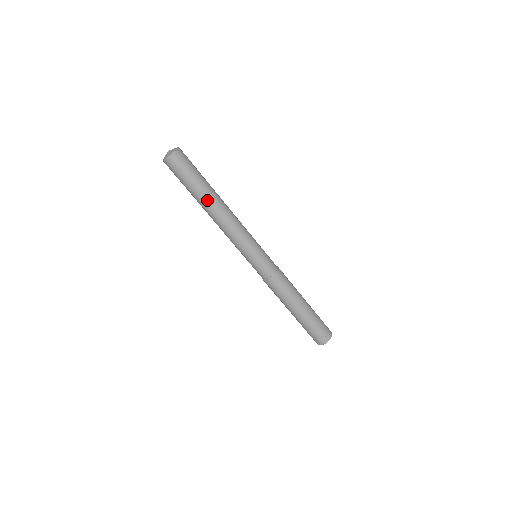
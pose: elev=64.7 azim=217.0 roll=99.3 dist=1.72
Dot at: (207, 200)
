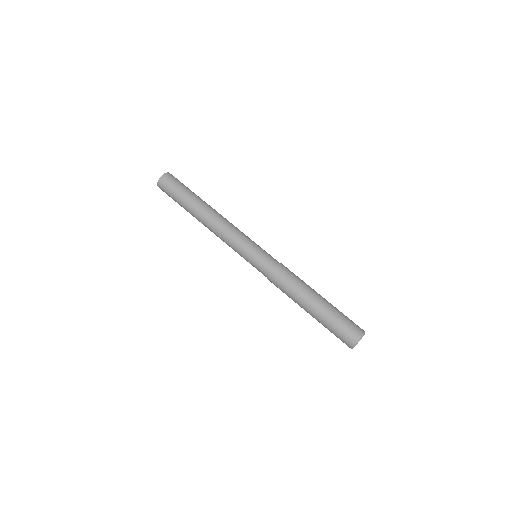
Dot at: (197, 206)
